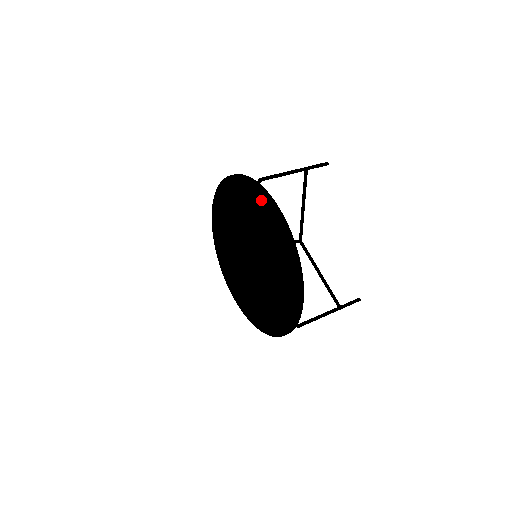
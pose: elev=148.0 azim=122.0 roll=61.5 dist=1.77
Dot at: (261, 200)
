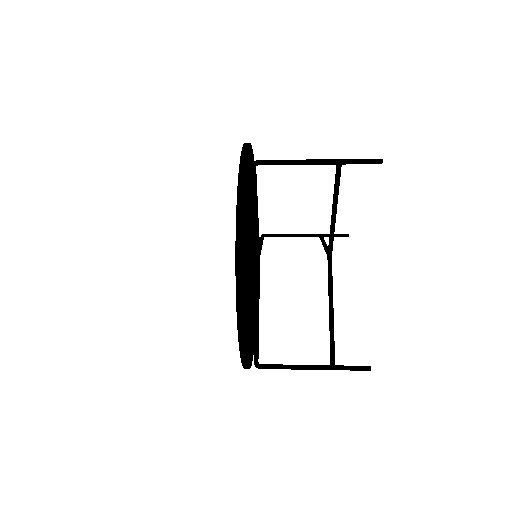
Dot at: occluded
